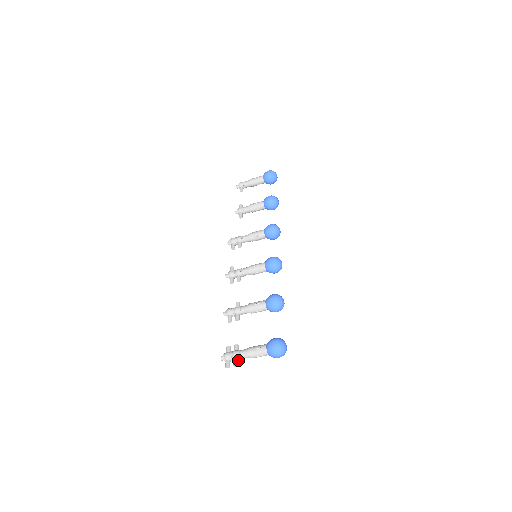
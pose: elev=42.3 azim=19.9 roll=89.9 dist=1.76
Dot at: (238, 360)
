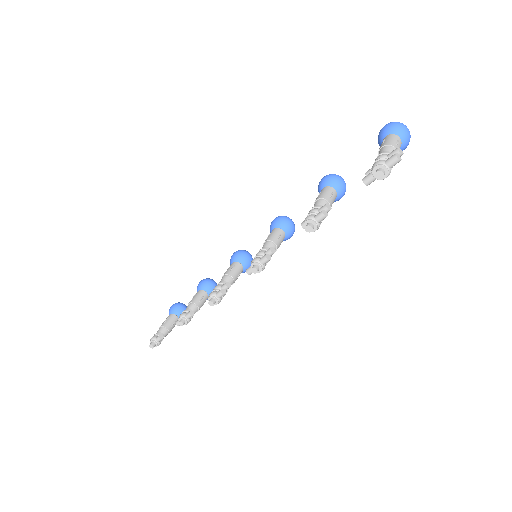
Dot at: occluded
